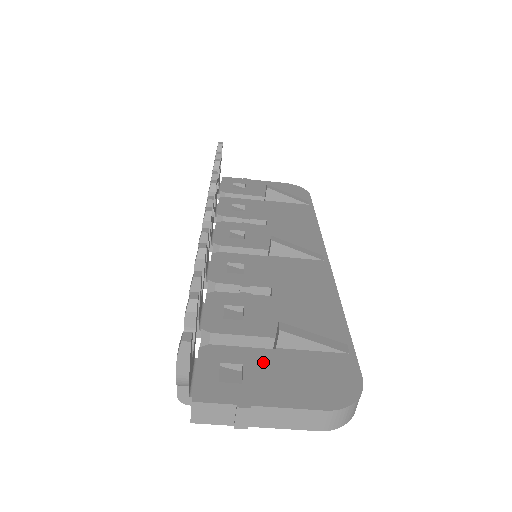
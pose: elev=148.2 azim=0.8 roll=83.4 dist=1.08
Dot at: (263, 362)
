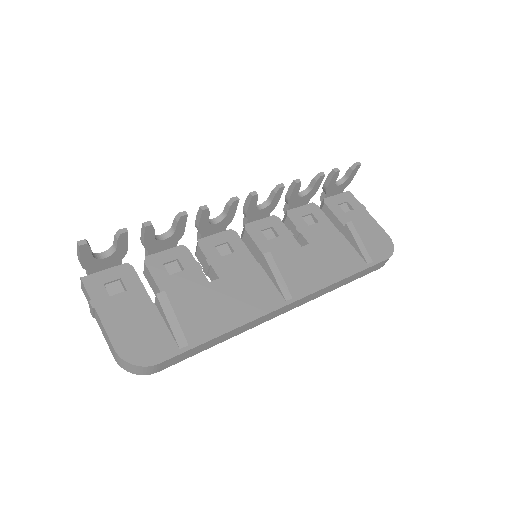
Dot at: (136, 300)
